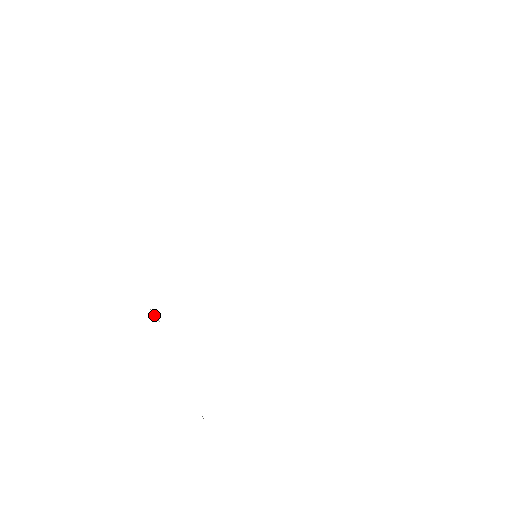
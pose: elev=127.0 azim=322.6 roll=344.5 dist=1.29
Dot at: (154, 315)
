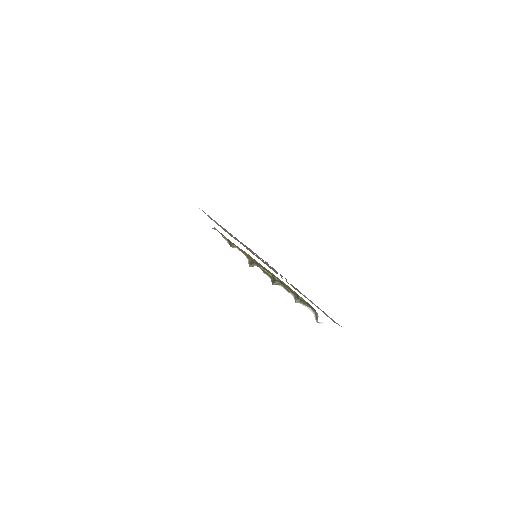
Dot at: (255, 262)
